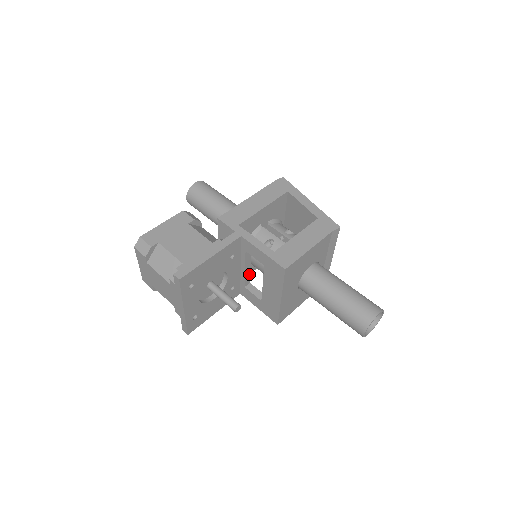
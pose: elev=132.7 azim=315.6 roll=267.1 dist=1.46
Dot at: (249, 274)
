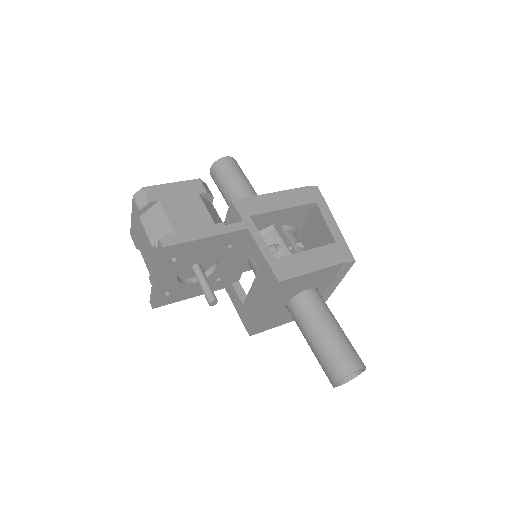
Dot at: (241, 272)
